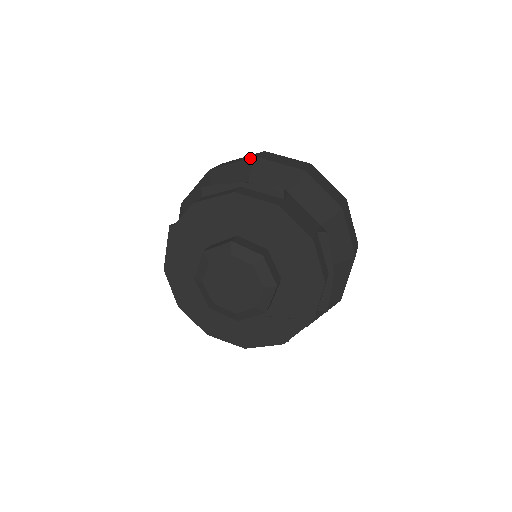
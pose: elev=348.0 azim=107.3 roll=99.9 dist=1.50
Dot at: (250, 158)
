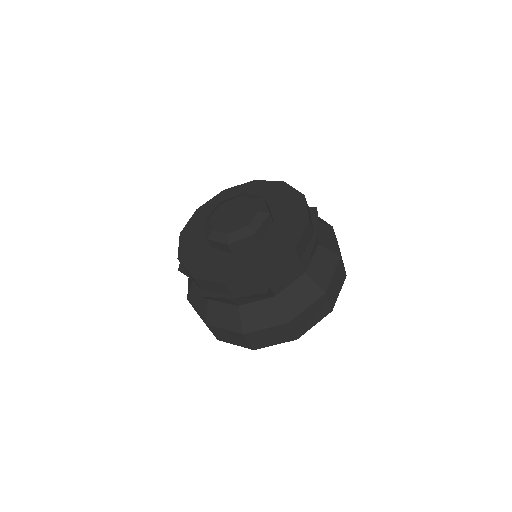
Dot at: occluded
